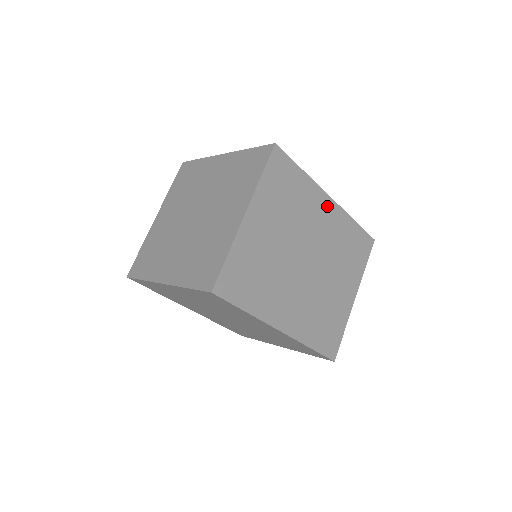
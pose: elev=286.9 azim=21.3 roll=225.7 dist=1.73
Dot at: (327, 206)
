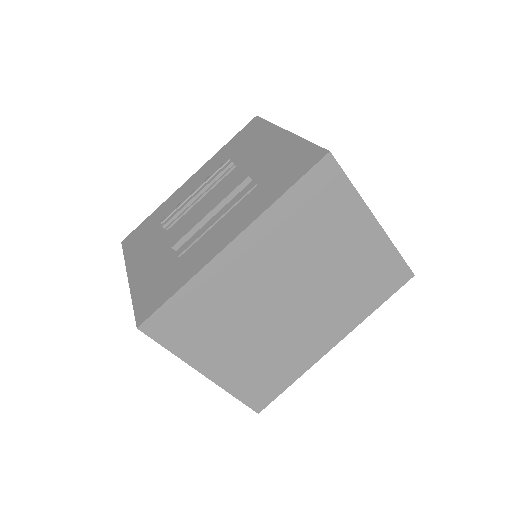
Dot at: (240, 251)
